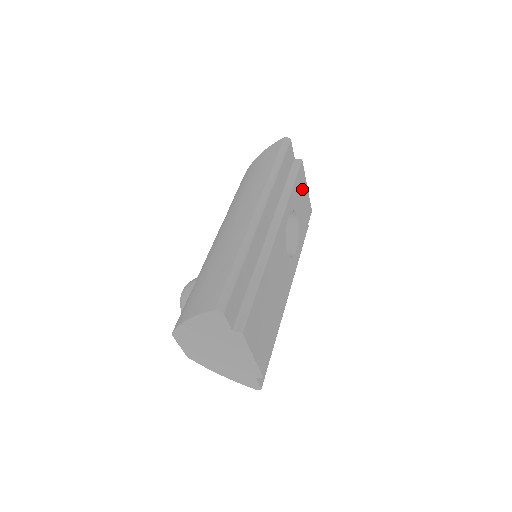
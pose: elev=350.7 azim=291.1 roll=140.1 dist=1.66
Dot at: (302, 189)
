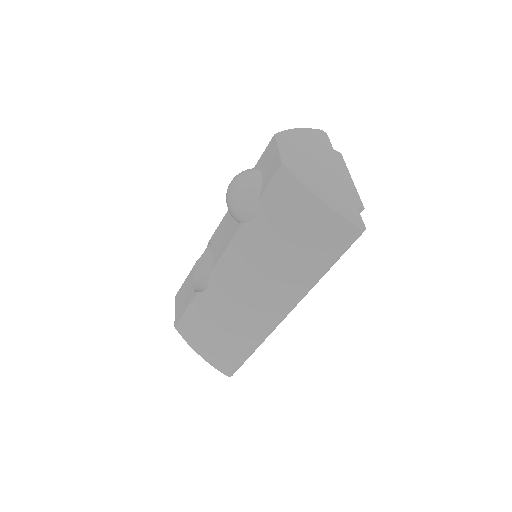
Dot at: occluded
